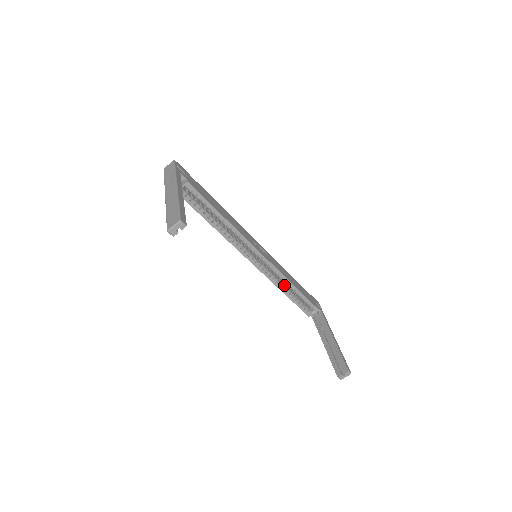
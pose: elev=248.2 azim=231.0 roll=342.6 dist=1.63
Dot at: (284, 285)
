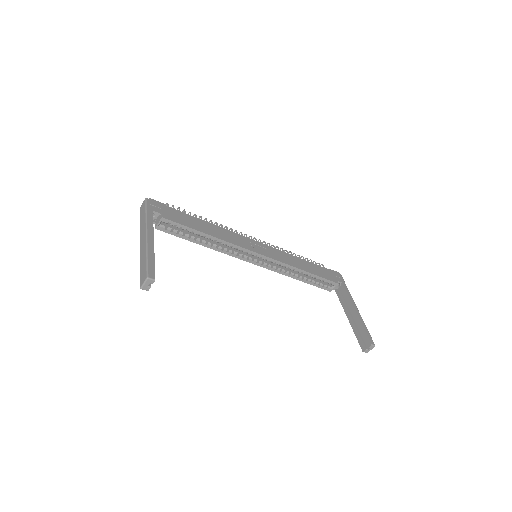
Dot at: (294, 272)
